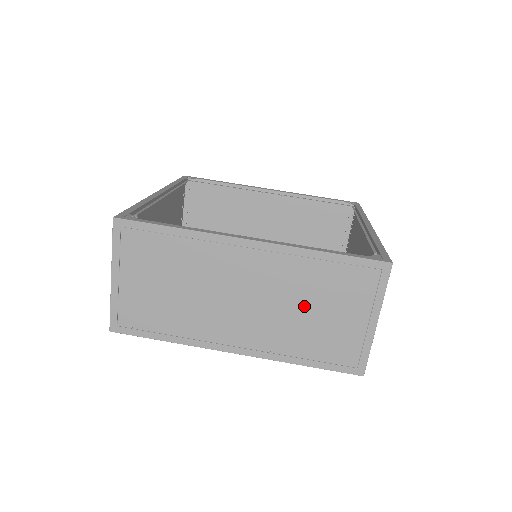
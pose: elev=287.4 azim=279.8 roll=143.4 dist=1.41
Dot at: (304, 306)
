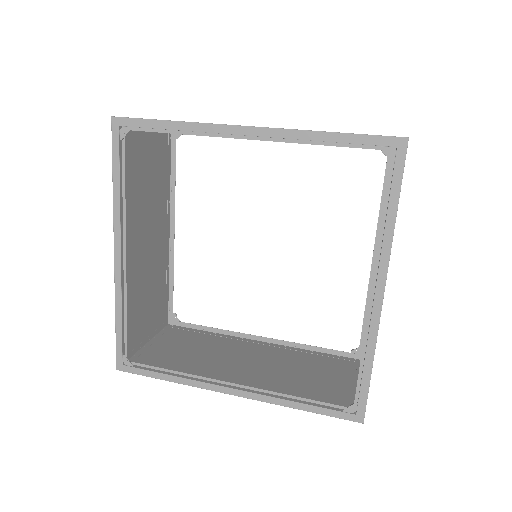
Dot at: occluded
